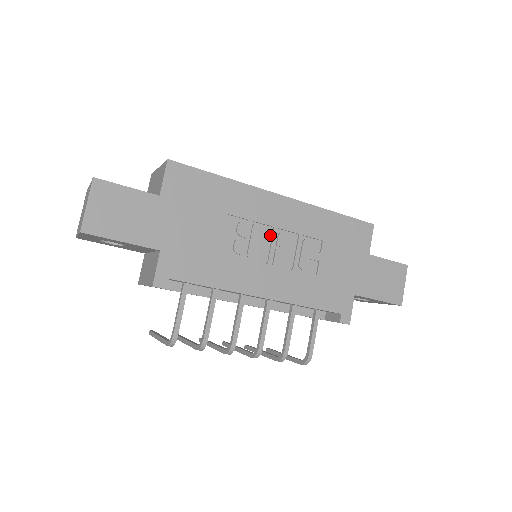
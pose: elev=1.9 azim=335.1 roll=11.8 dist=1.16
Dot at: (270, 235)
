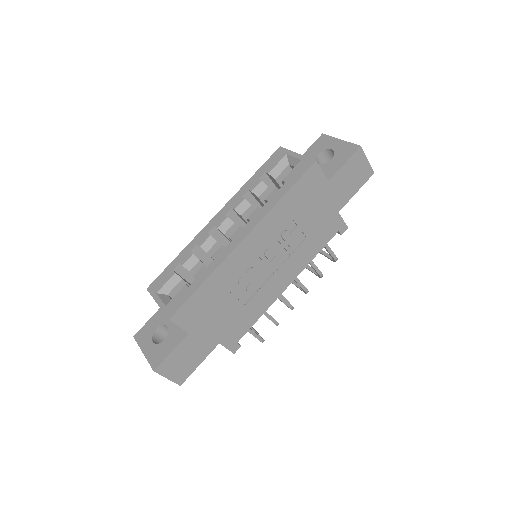
Dot at: (260, 261)
